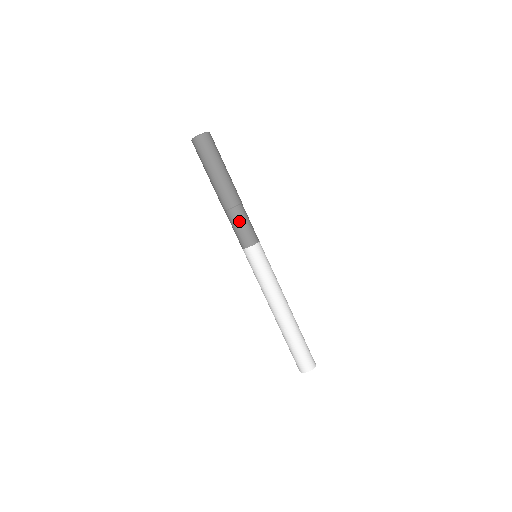
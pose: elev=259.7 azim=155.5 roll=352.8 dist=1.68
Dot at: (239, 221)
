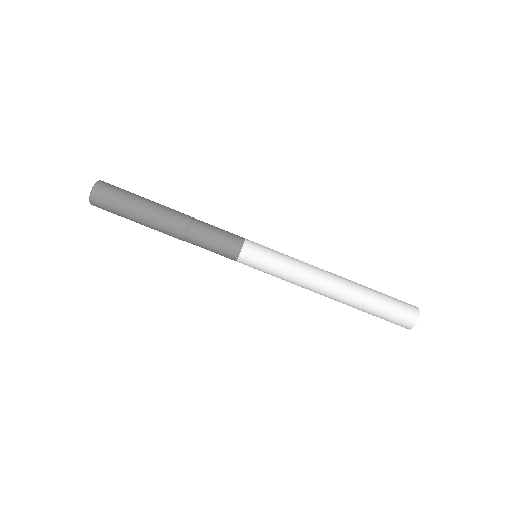
Dot at: (208, 233)
